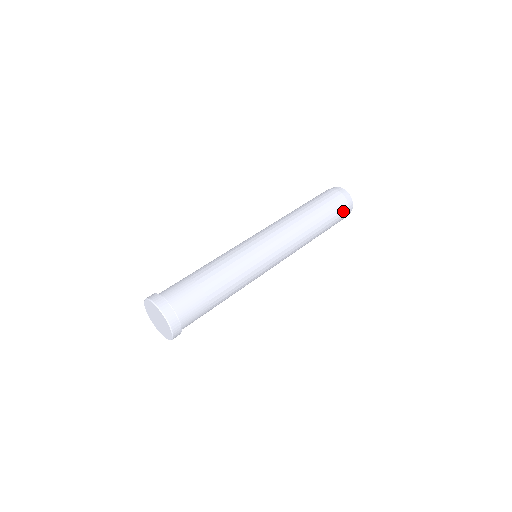
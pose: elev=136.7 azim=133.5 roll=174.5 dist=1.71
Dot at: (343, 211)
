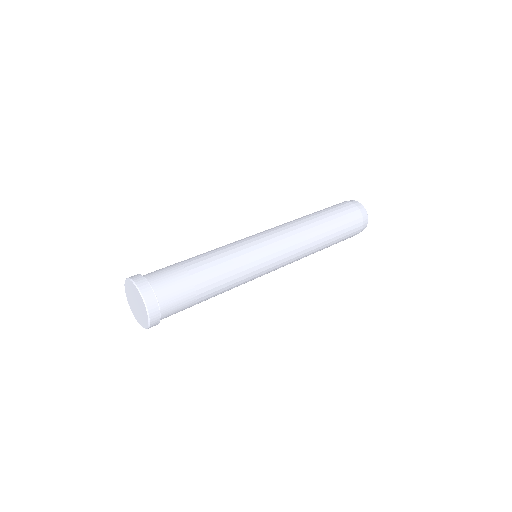
Dot at: (351, 209)
